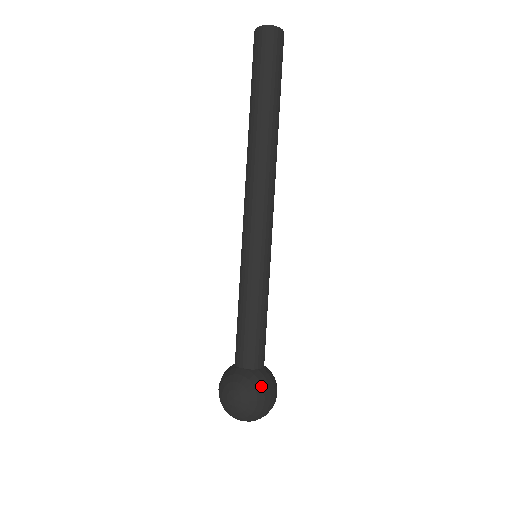
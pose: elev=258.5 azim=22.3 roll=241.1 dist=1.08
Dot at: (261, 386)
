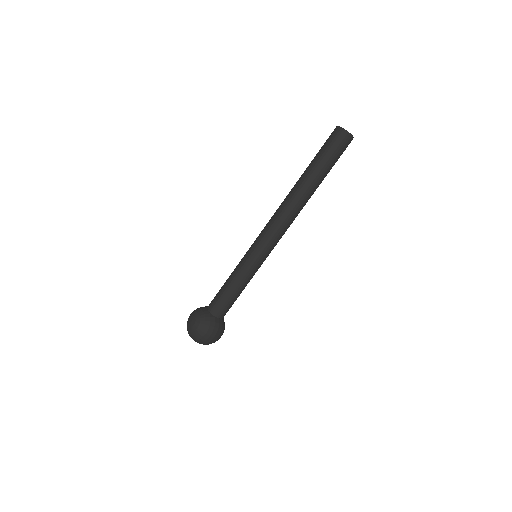
Dot at: (209, 325)
